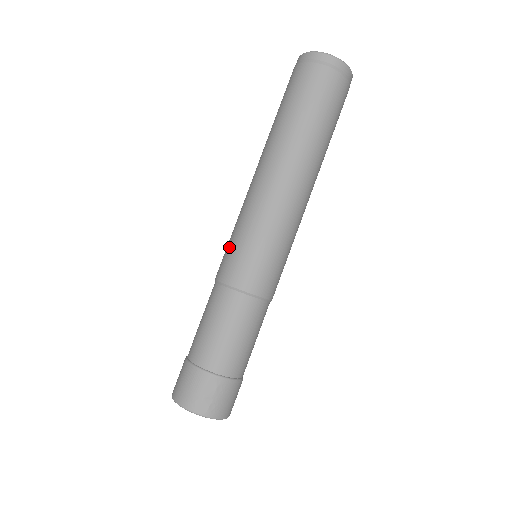
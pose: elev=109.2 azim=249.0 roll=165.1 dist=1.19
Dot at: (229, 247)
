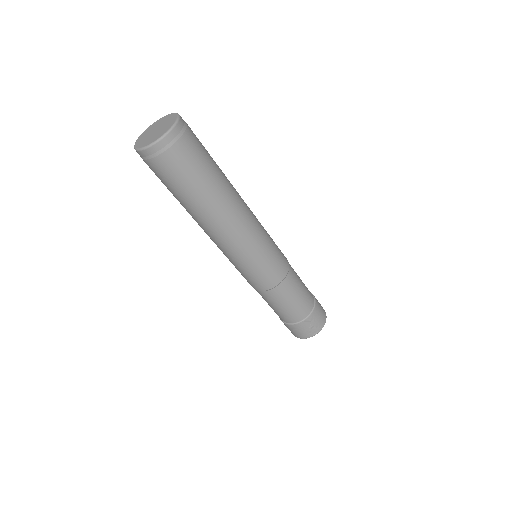
Dot at: (241, 274)
